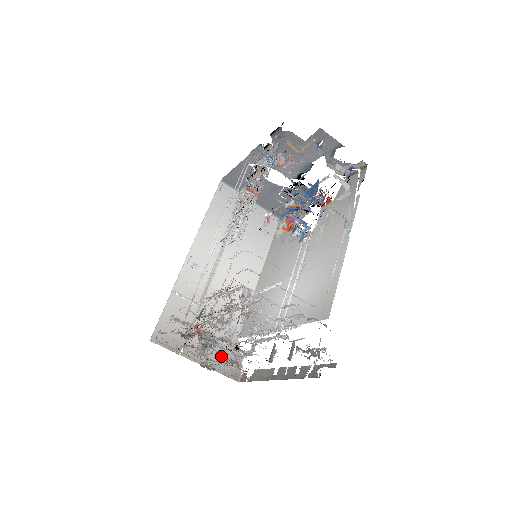
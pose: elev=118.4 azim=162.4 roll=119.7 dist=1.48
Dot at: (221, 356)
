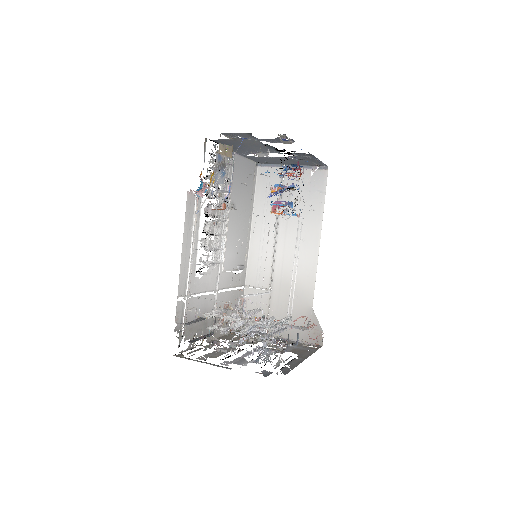
Dot at: (270, 341)
